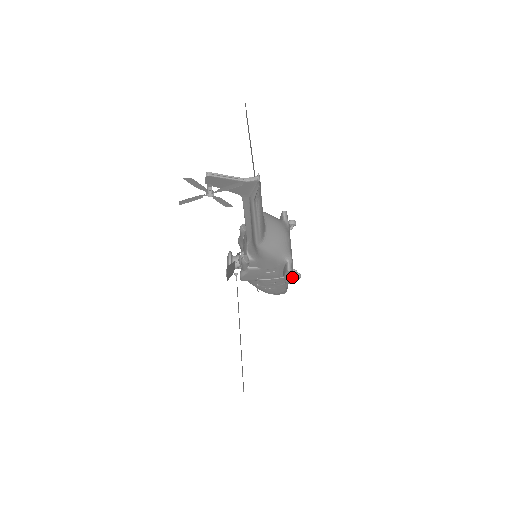
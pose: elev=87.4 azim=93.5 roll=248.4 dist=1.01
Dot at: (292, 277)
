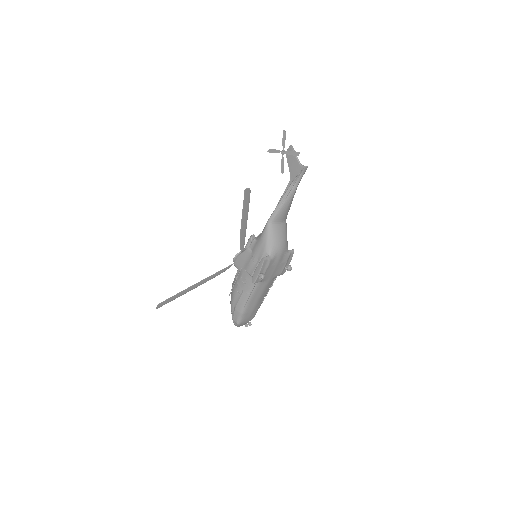
Dot at: (260, 271)
